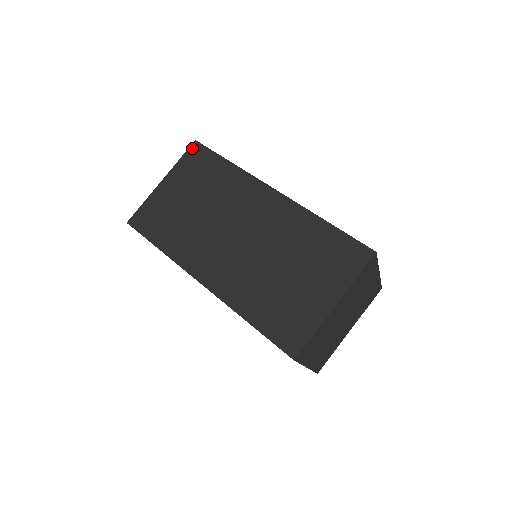
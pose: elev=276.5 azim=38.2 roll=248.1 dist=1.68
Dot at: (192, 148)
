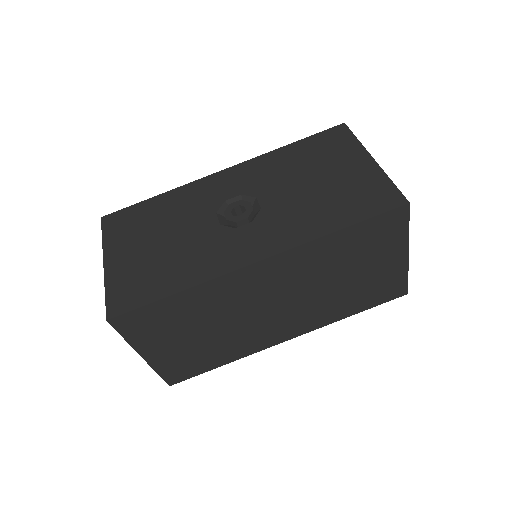
Dot at: (118, 326)
